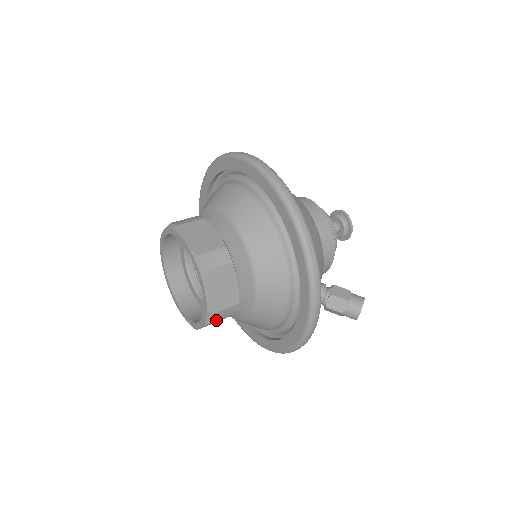
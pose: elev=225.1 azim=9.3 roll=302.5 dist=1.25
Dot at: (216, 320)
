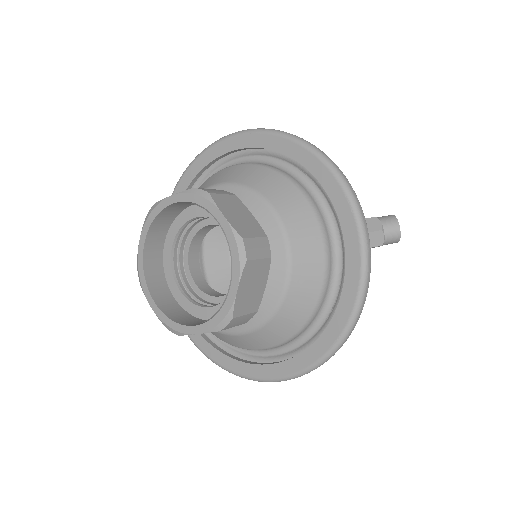
Dot at: (252, 257)
